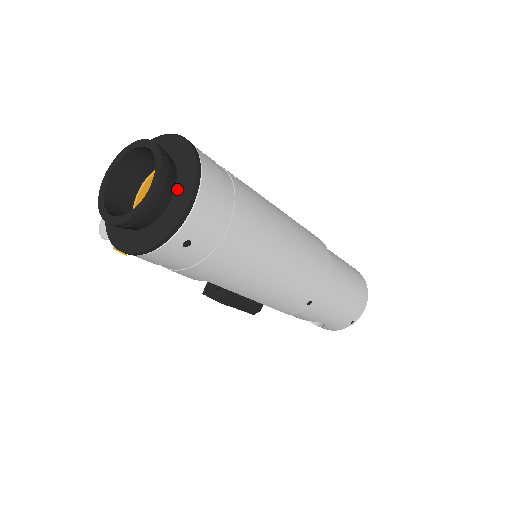
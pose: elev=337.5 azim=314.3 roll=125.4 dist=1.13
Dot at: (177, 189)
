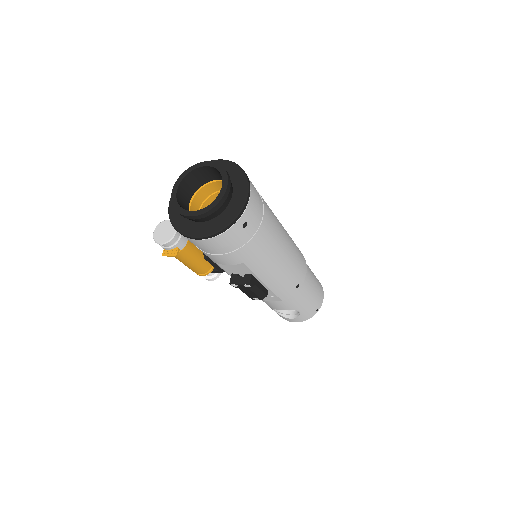
Dot at: (235, 189)
